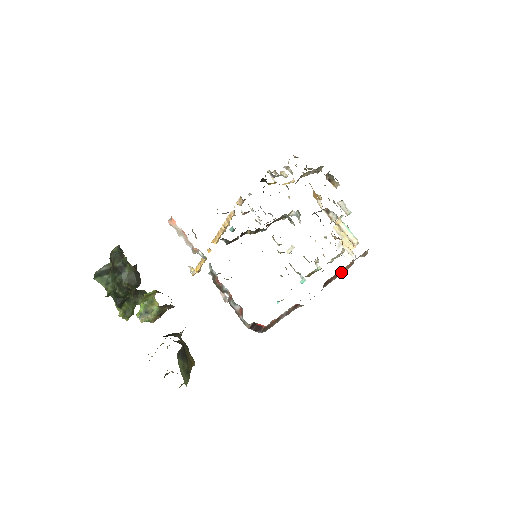
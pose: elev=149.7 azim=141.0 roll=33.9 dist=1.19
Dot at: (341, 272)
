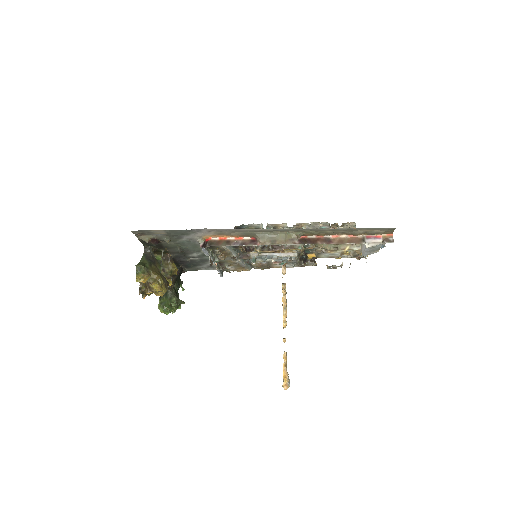
Dot at: (336, 242)
